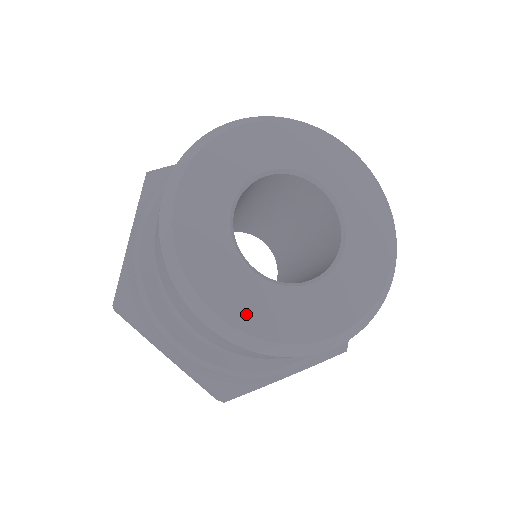
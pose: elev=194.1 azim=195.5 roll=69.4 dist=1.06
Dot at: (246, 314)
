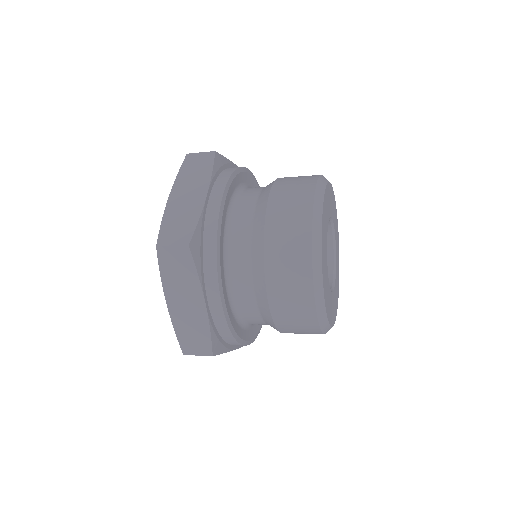
Dot at: (326, 297)
